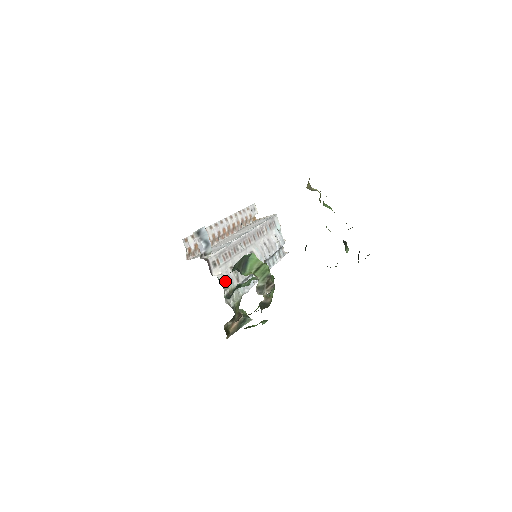
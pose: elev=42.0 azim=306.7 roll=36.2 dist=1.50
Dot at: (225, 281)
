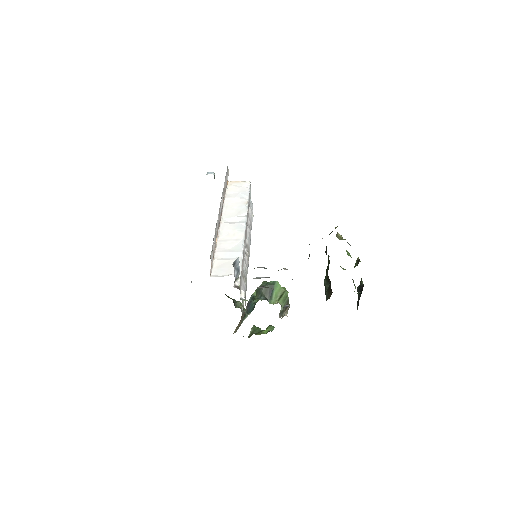
Dot at: occluded
